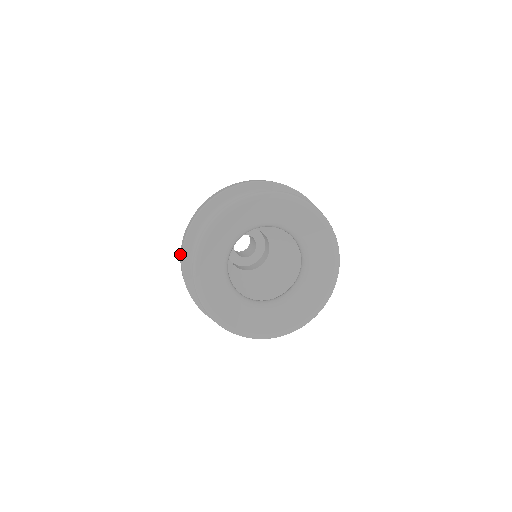
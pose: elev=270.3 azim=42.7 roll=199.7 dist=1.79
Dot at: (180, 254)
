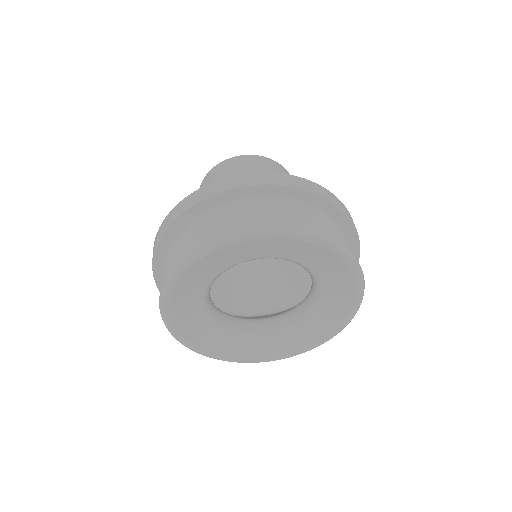
Dot at: occluded
